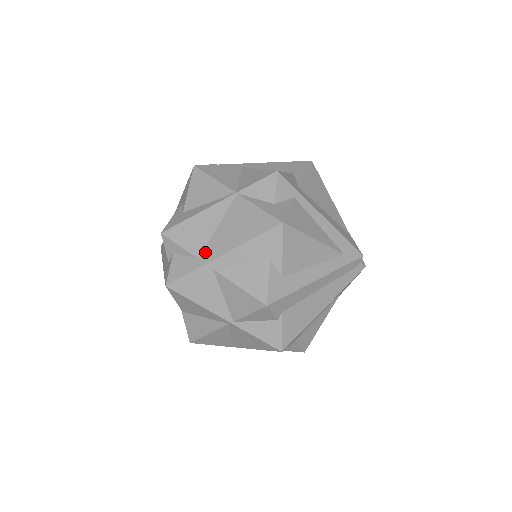
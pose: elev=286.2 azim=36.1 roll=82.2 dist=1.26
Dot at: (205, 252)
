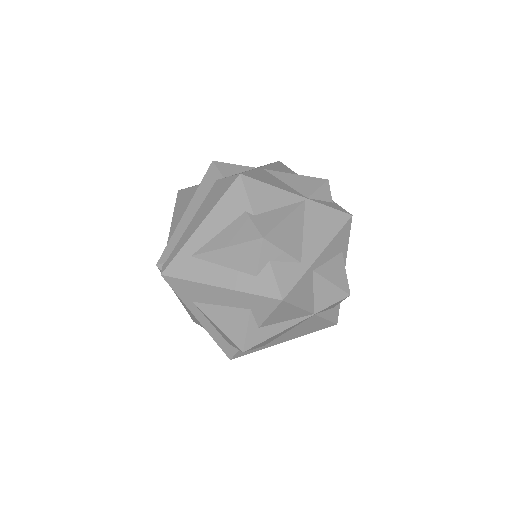
Dot at: (272, 343)
